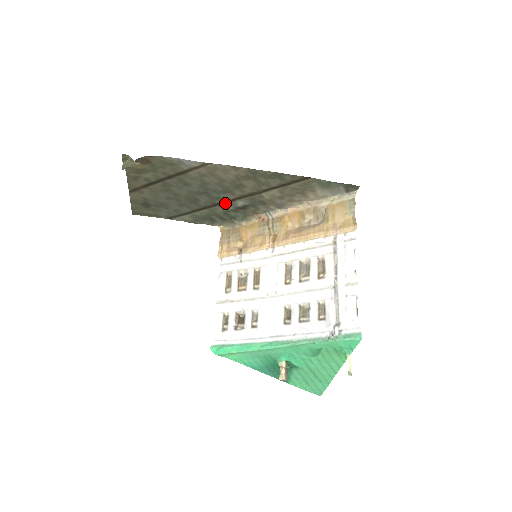
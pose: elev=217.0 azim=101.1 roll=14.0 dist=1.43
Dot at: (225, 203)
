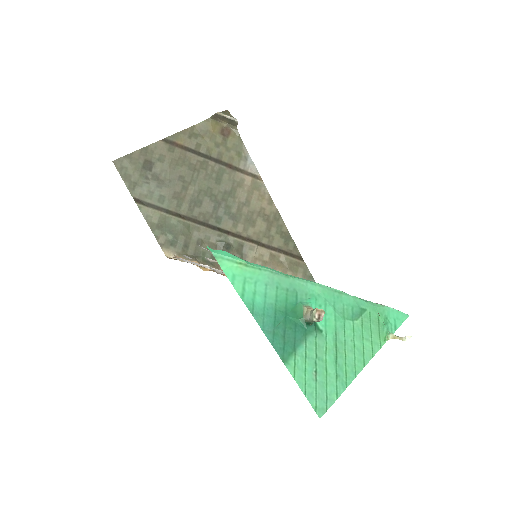
Dot at: (215, 230)
